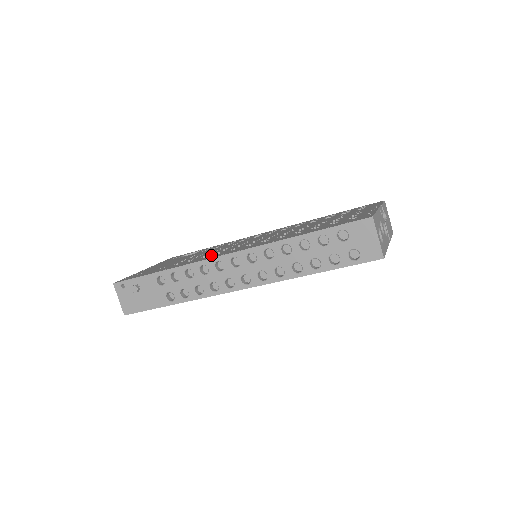
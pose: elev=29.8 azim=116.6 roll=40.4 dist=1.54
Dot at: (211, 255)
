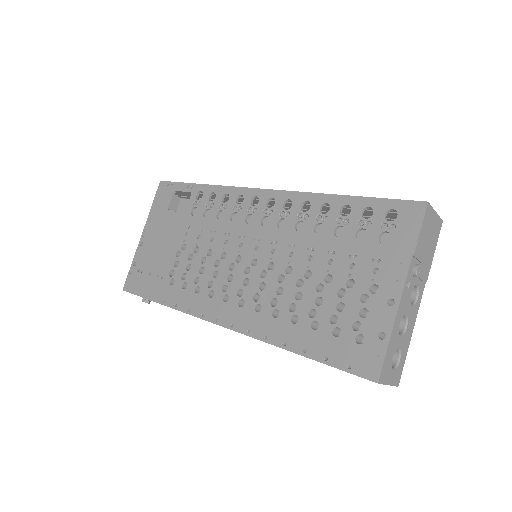
Dot at: (203, 292)
